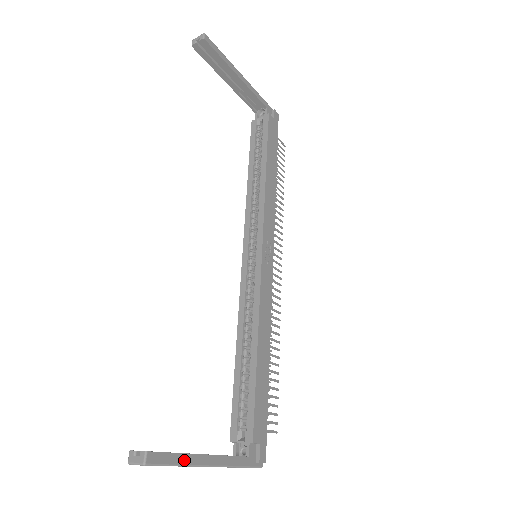
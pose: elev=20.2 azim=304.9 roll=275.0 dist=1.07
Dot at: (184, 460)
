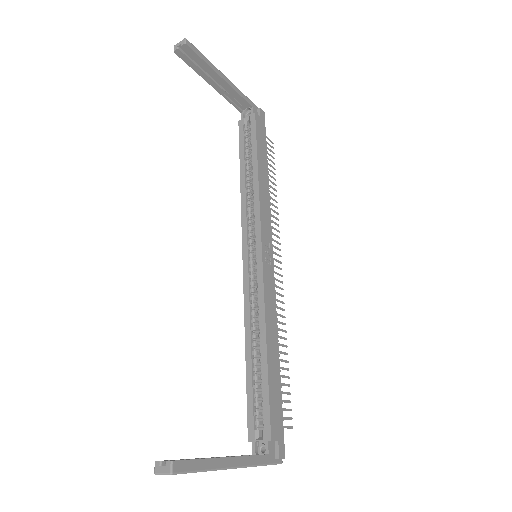
Dot at: (208, 465)
